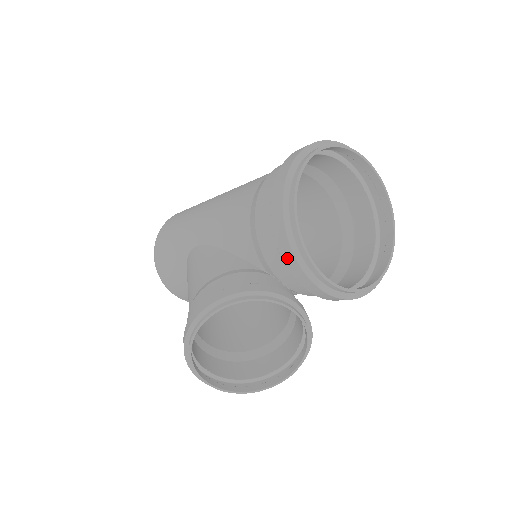
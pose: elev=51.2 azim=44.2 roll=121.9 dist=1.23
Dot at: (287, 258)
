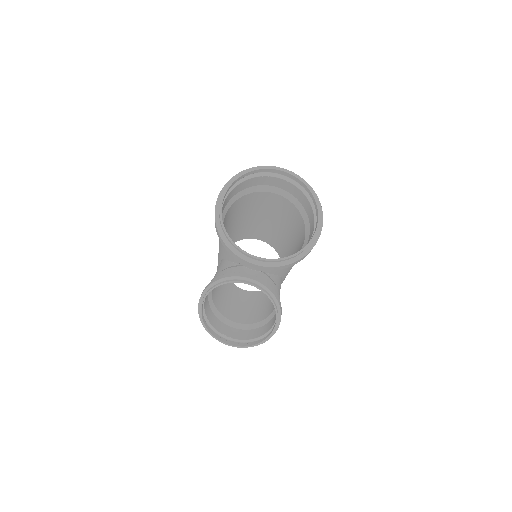
Dot at: (231, 253)
